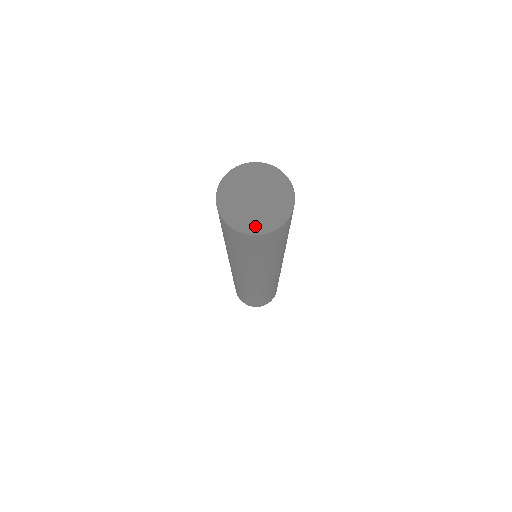
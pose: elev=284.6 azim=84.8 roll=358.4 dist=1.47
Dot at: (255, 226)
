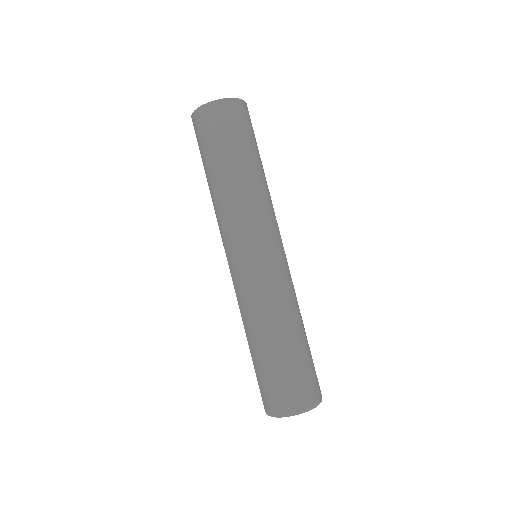
Dot at: occluded
